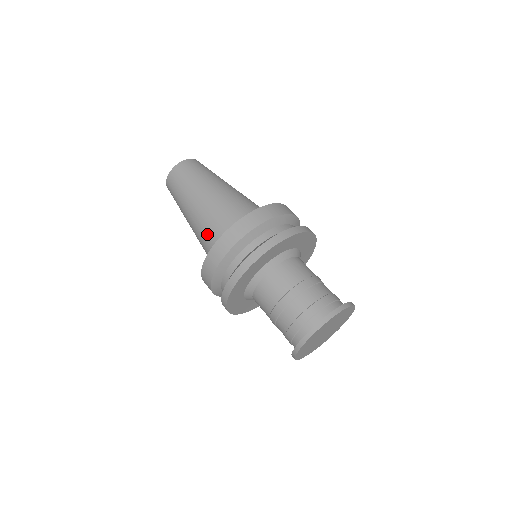
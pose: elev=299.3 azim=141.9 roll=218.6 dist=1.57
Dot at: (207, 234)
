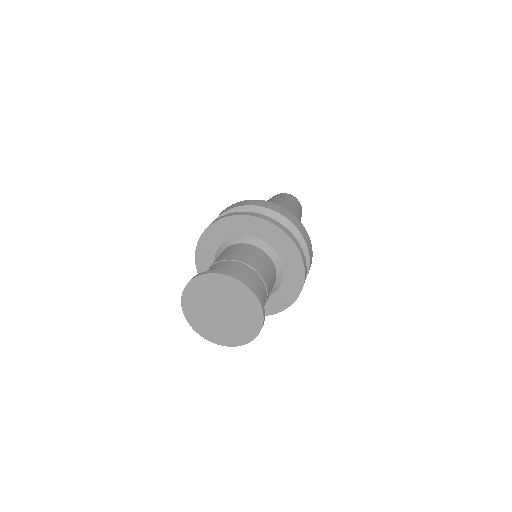
Dot at: occluded
